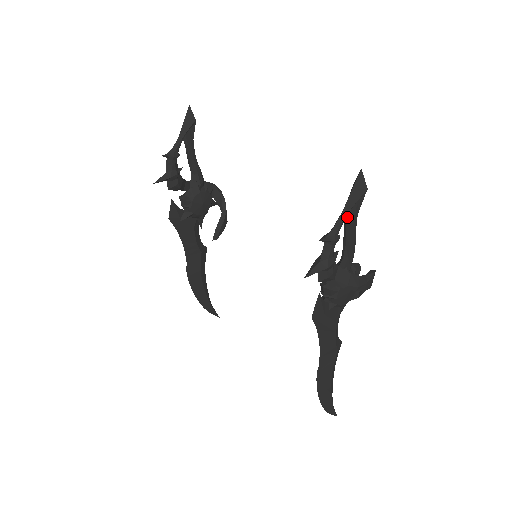
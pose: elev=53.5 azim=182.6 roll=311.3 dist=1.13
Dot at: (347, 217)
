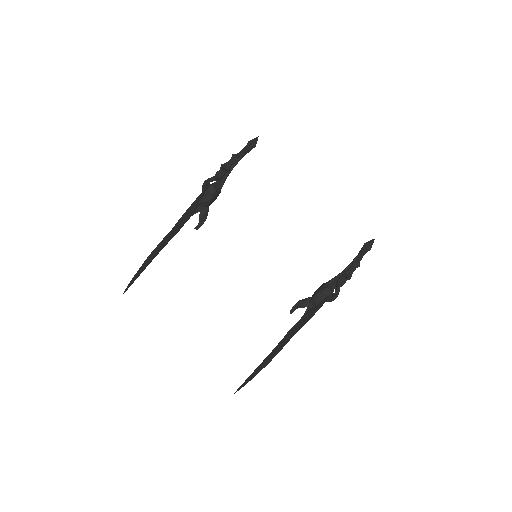
Dot at: occluded
